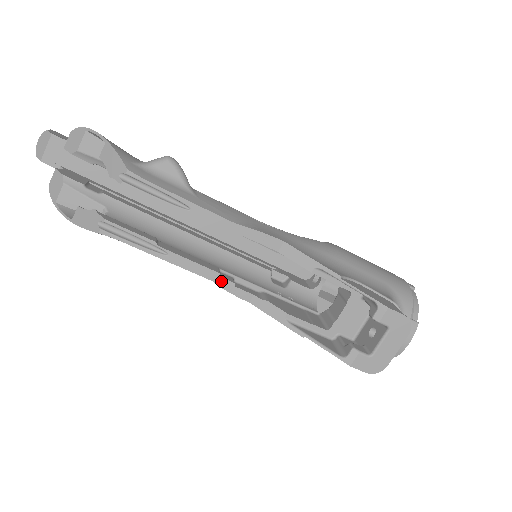
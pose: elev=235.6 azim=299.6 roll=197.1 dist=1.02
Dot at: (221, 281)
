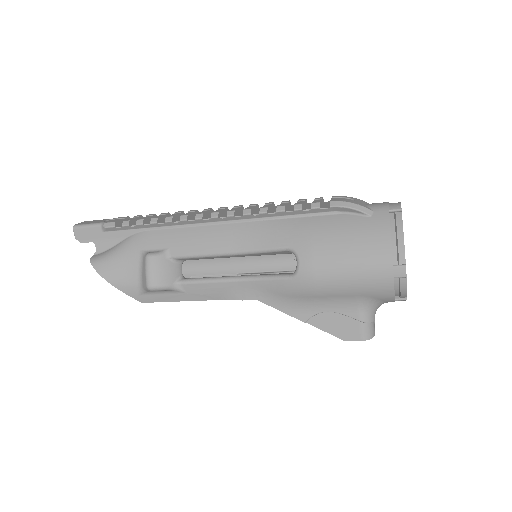
Dot at: occluded
